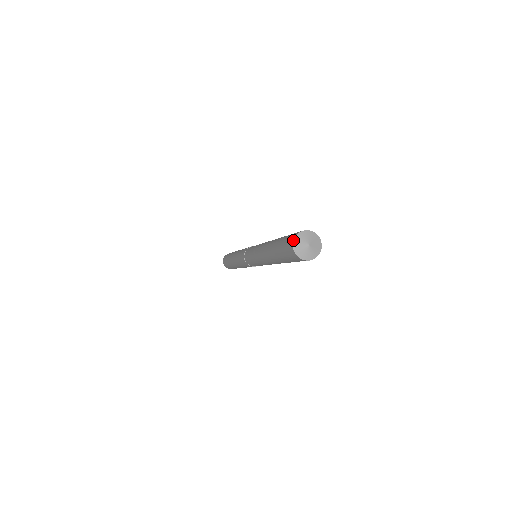
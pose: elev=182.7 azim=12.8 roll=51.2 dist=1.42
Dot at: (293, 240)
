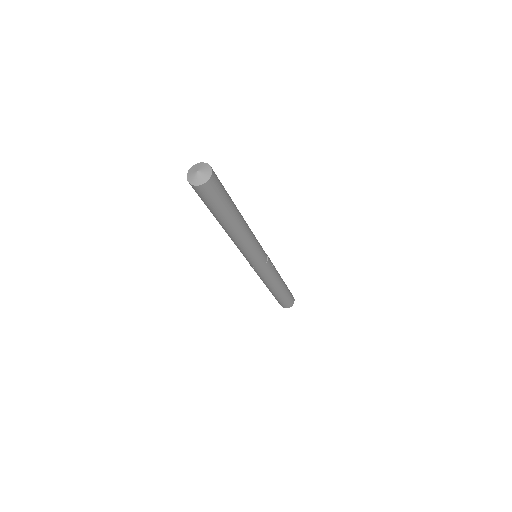
Dot at: occluded
